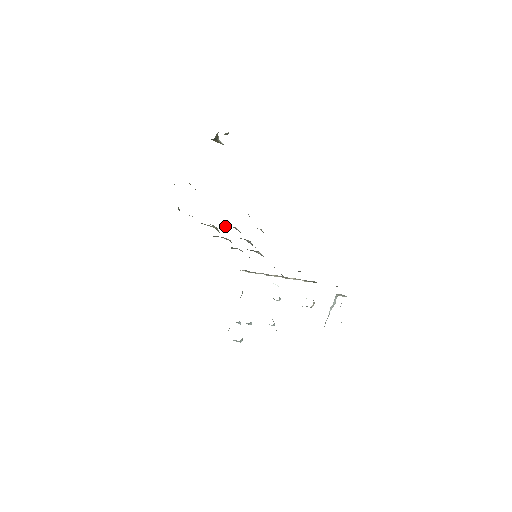
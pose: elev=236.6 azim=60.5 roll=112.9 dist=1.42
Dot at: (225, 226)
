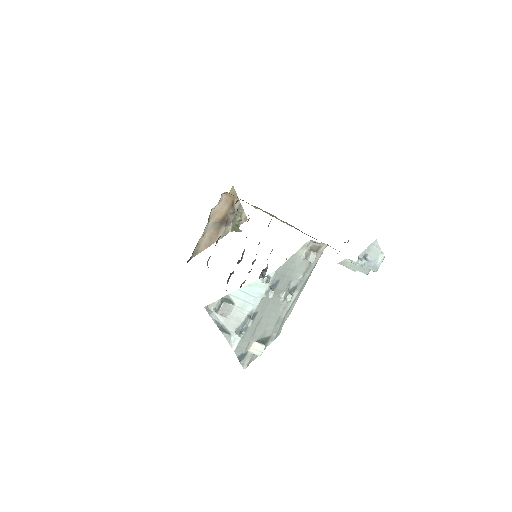
Dot at: occluded
